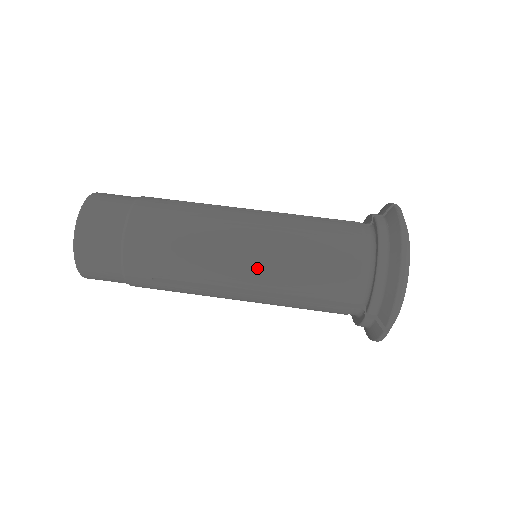
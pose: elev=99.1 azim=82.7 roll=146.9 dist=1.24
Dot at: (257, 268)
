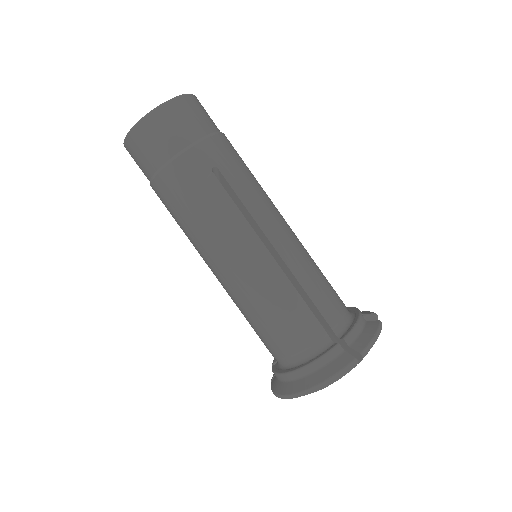
Dot at: (224, 284)
